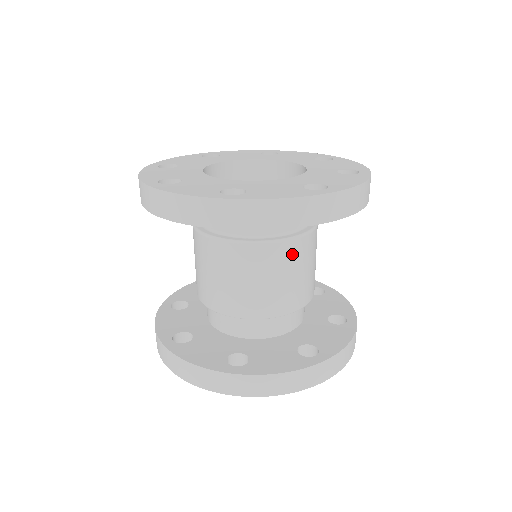
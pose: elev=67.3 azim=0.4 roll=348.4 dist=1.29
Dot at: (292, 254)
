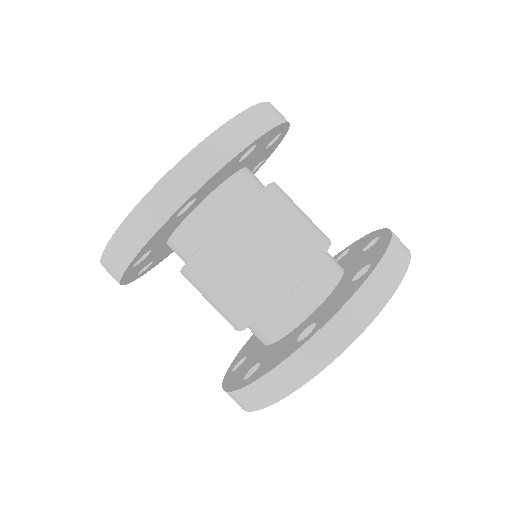
Dot at: (268, 209)
